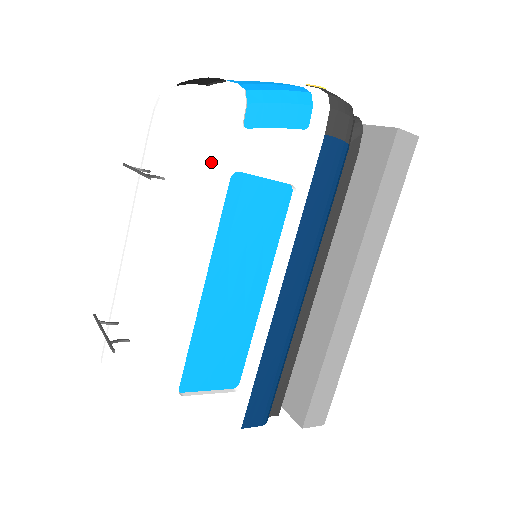
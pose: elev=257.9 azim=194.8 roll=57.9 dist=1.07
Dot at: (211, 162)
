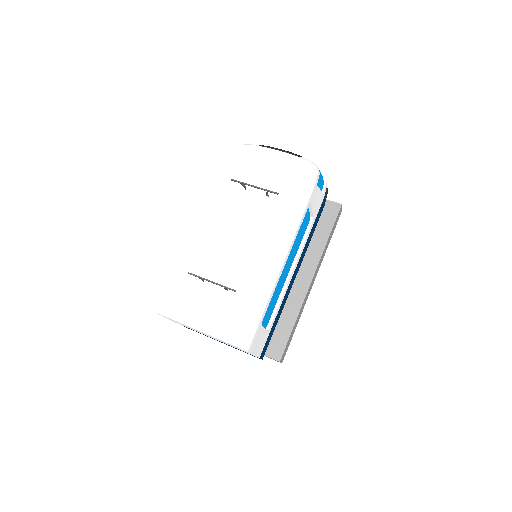
Dot at: (308, 195)
